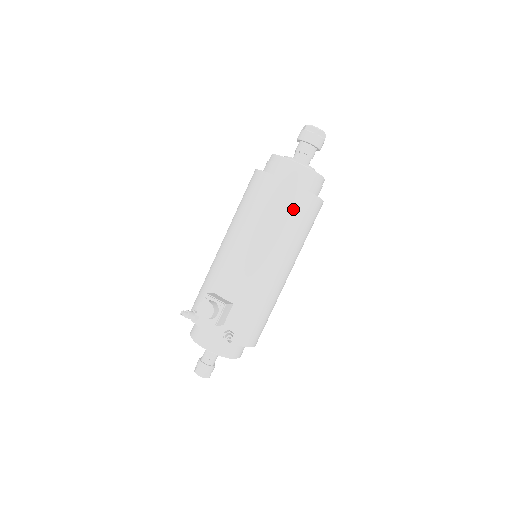
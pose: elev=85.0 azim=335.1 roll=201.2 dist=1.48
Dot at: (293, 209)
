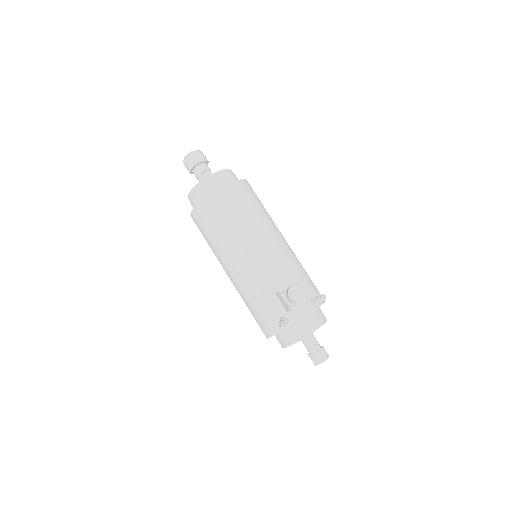
Dot at: (249, 196)
